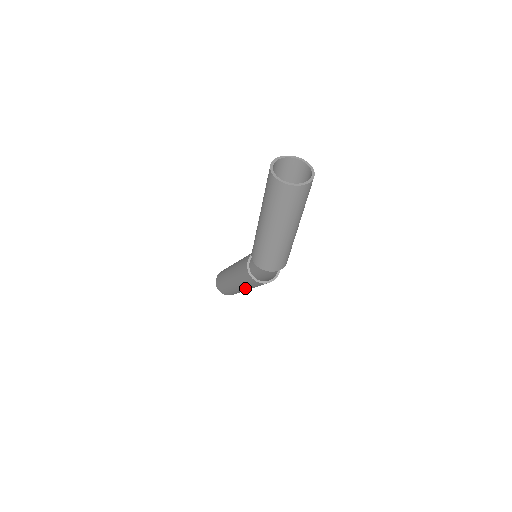
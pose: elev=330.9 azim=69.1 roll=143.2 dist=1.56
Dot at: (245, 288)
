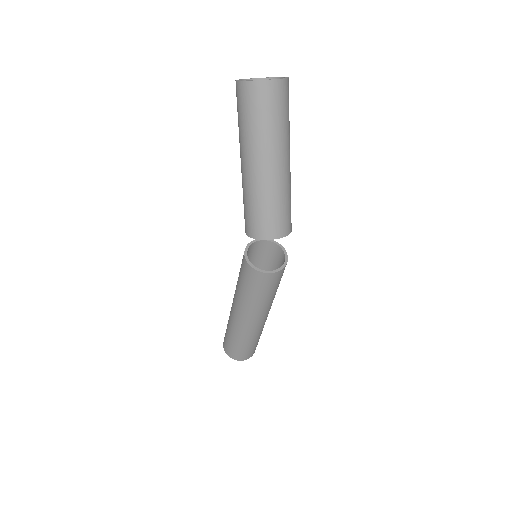
Dot at: (253, 312)
